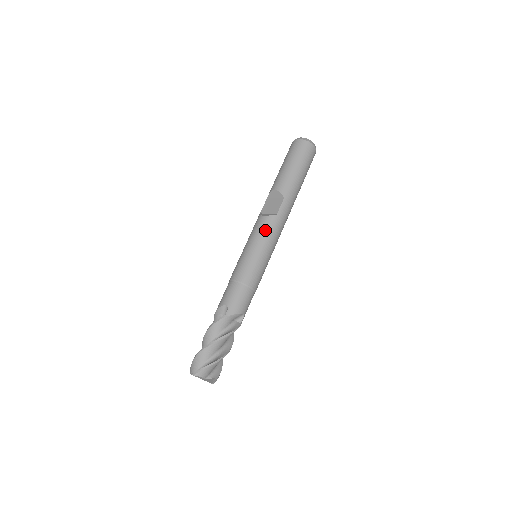
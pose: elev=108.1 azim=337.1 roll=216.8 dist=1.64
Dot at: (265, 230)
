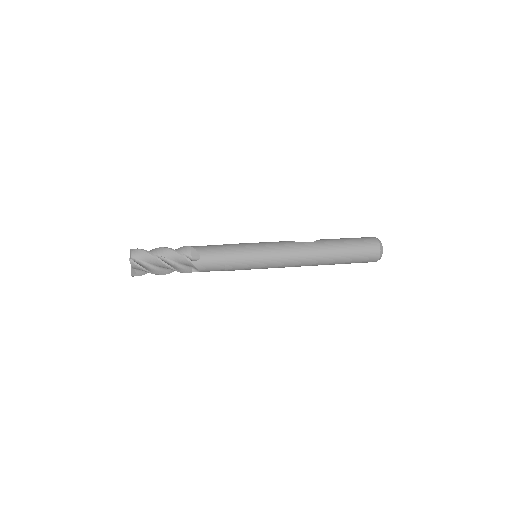
Dot at: (278, 242)
